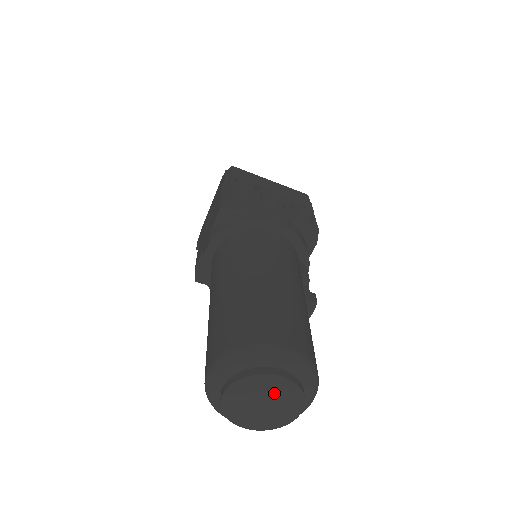
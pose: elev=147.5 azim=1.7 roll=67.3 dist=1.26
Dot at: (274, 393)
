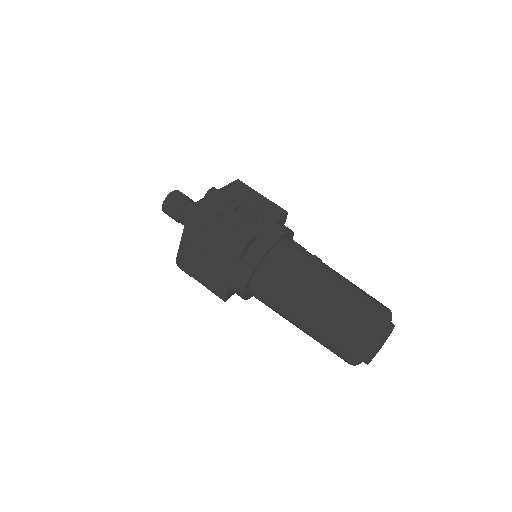
Dot at: occluded
